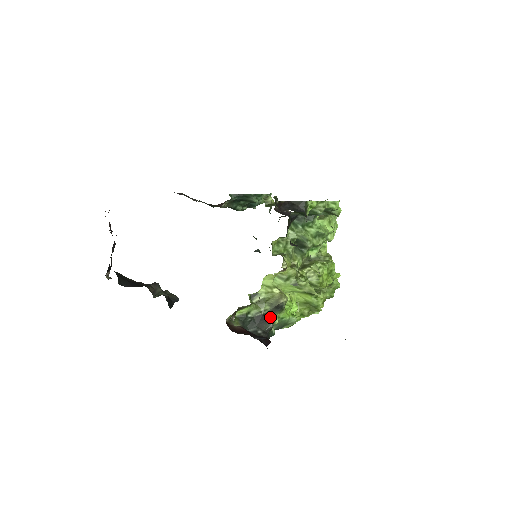
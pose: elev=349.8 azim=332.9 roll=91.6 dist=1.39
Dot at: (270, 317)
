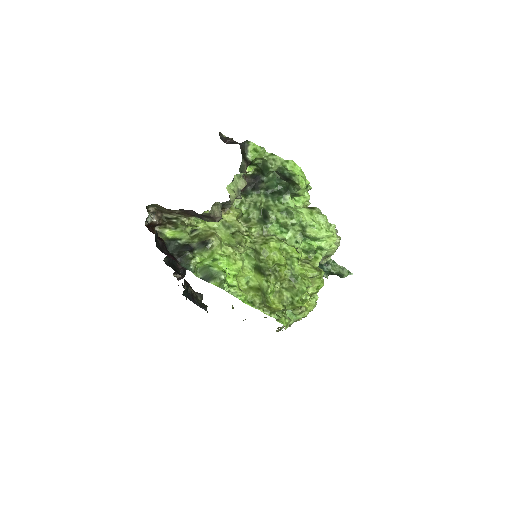
Dot at: (195, 252)
